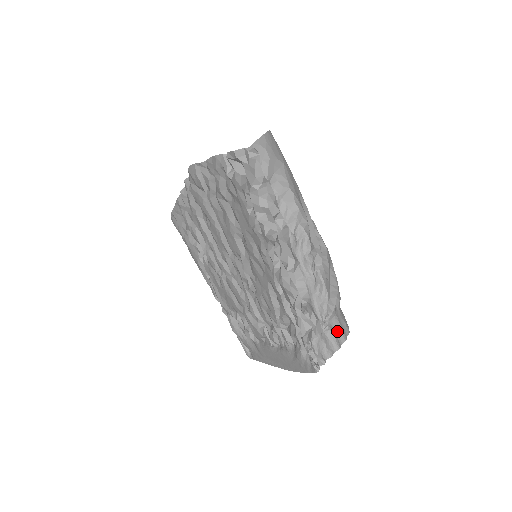
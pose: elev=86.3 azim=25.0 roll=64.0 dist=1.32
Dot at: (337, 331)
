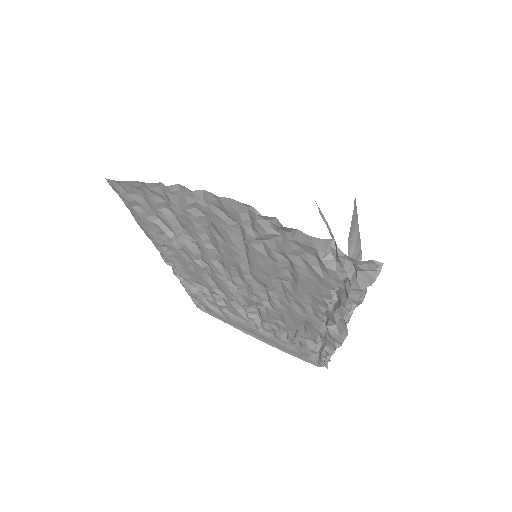
Dot at: occluded
